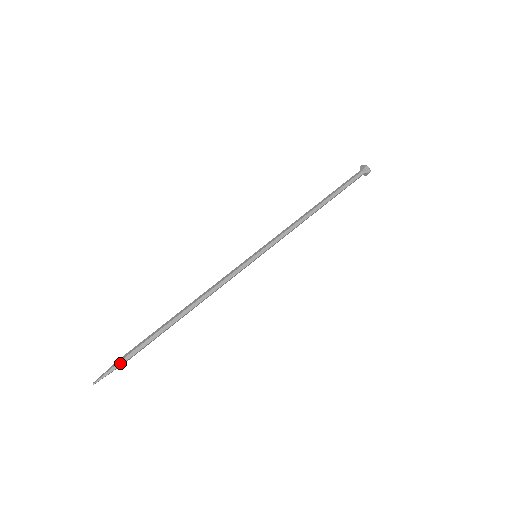
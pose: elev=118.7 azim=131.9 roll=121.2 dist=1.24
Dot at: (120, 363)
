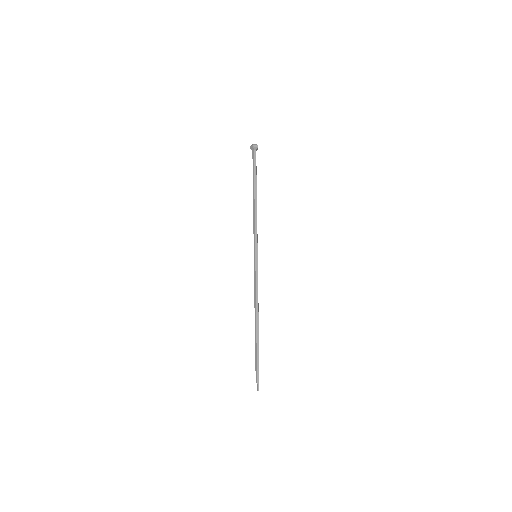
Dot at: (258, 371)
